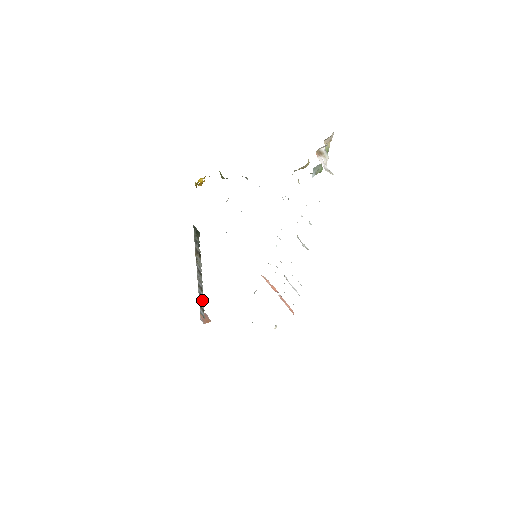
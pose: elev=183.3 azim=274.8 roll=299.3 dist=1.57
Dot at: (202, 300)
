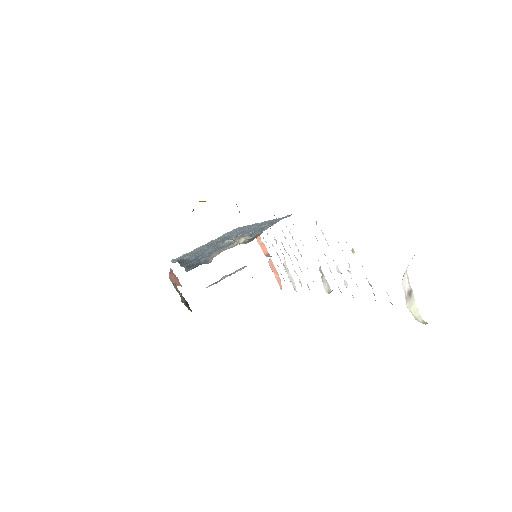
Dot at: (175, 288)
